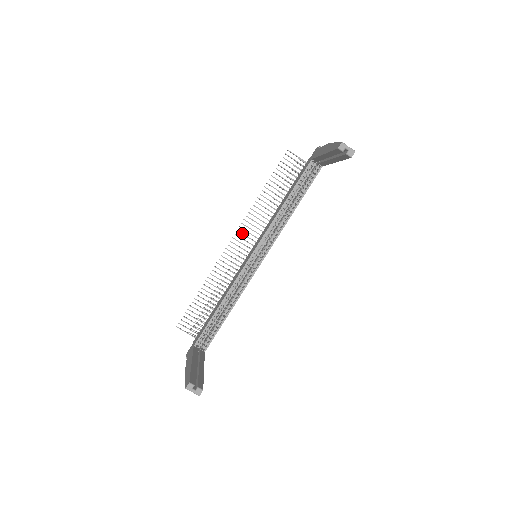
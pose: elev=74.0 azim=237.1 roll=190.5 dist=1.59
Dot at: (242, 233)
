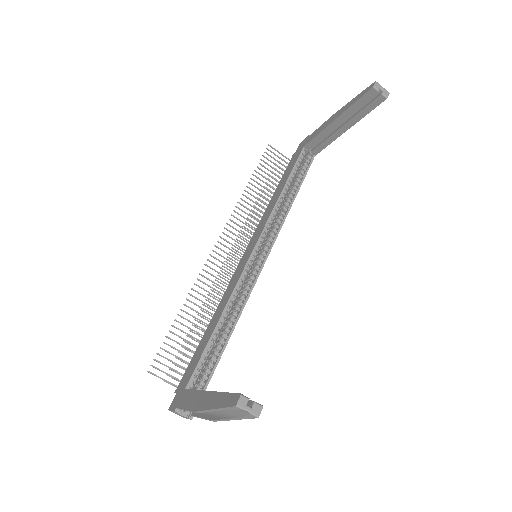
Dot at: (228, 235)
